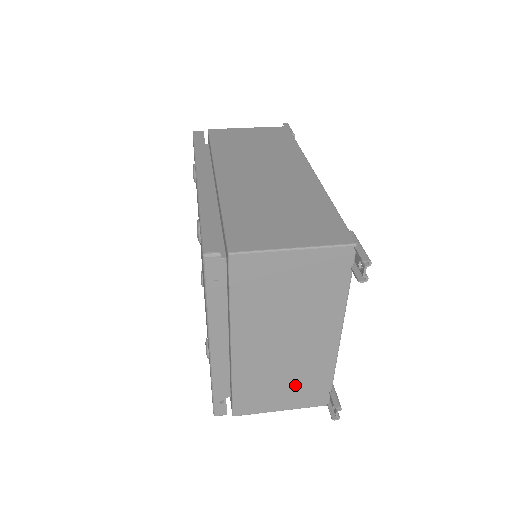
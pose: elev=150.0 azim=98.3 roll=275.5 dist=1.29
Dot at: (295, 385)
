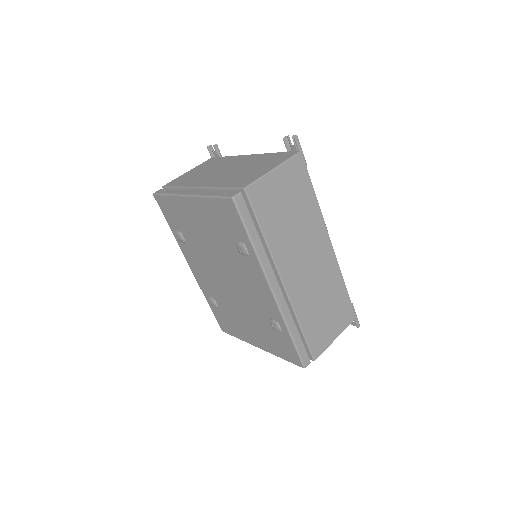
Dot at: occluded
